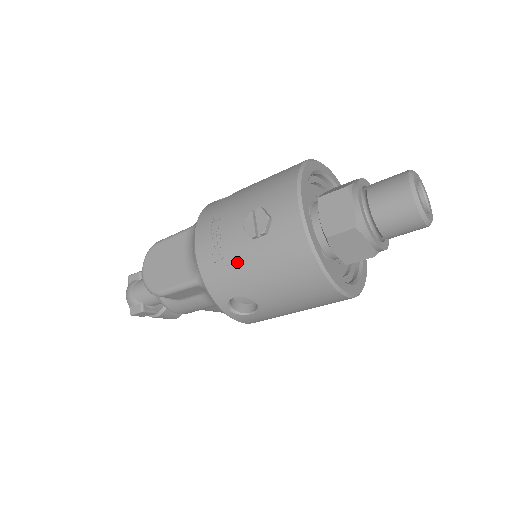
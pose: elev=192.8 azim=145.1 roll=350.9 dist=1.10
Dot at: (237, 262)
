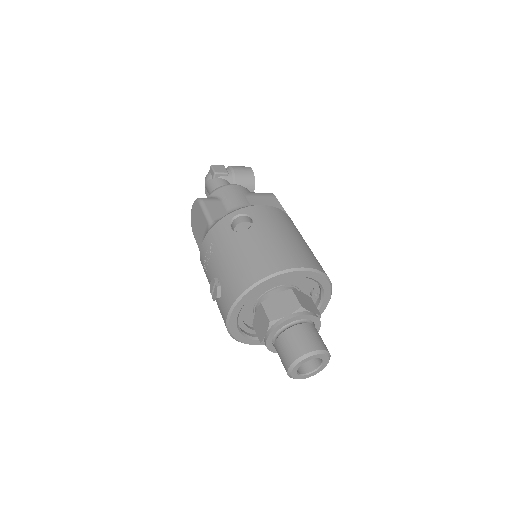
Dot at: occluded
